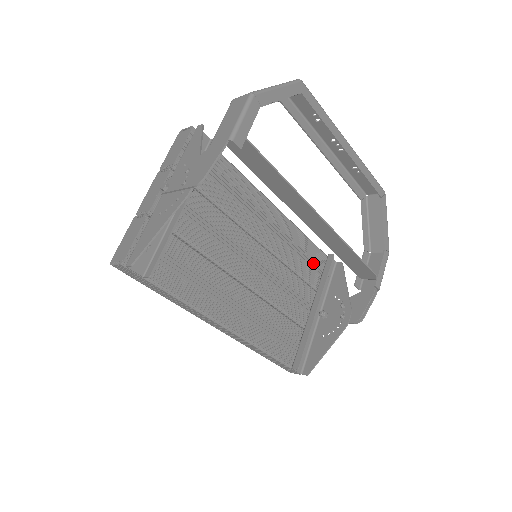
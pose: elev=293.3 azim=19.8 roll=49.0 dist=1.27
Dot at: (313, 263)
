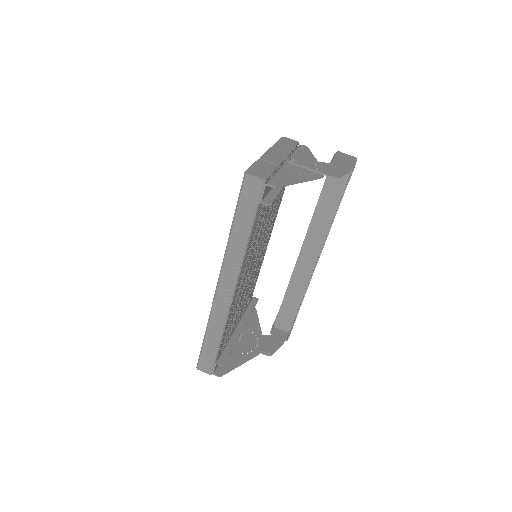
Dot at: occluded
